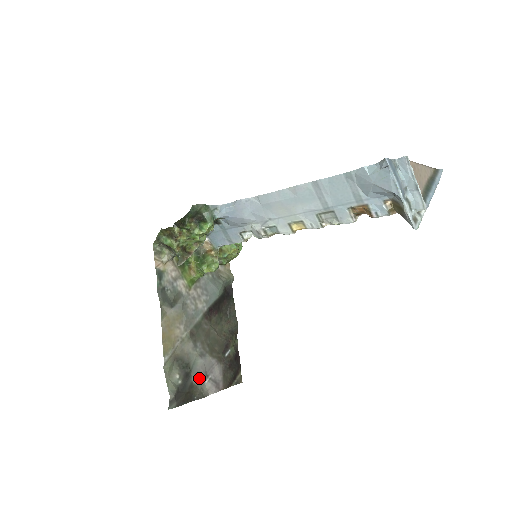
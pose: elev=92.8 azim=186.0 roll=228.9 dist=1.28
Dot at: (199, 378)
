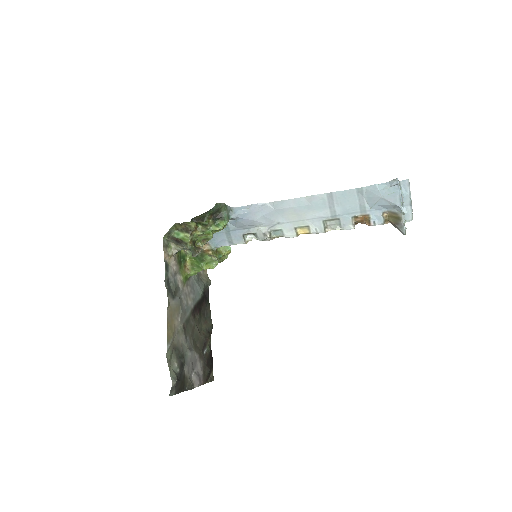
Dot at: (189, 370)
